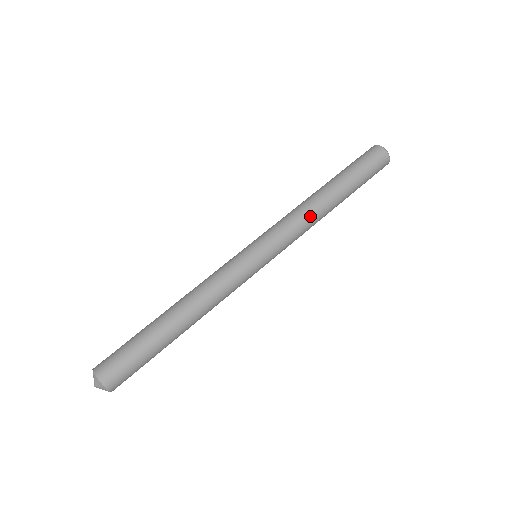
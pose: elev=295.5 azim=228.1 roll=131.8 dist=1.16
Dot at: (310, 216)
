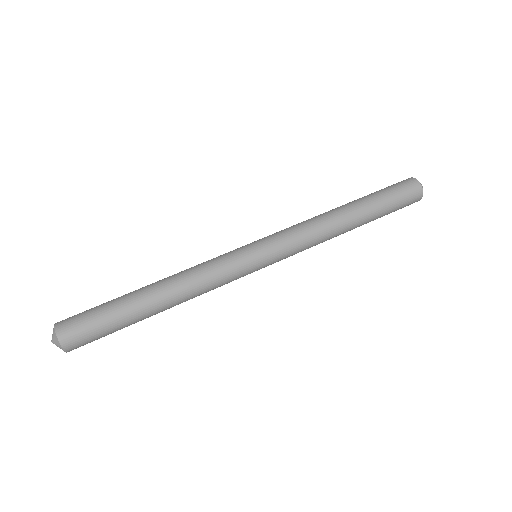
Dot at: (324, 237)
